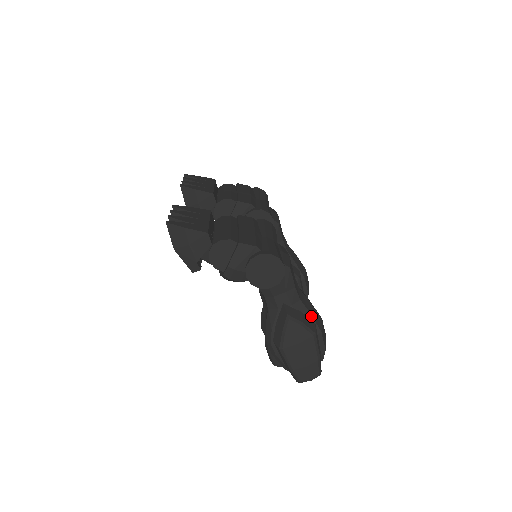
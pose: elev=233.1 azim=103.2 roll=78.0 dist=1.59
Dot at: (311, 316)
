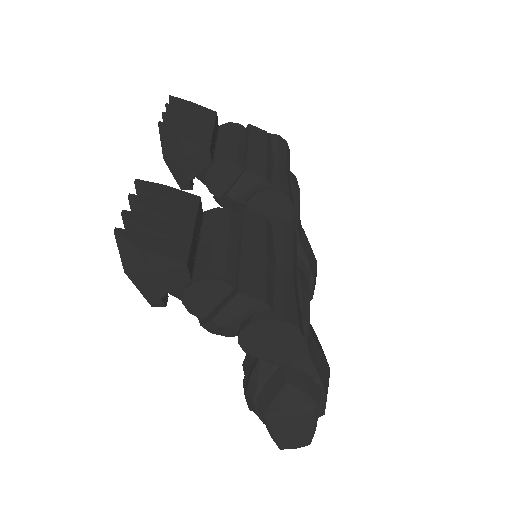
Dot at: (319, 378)
